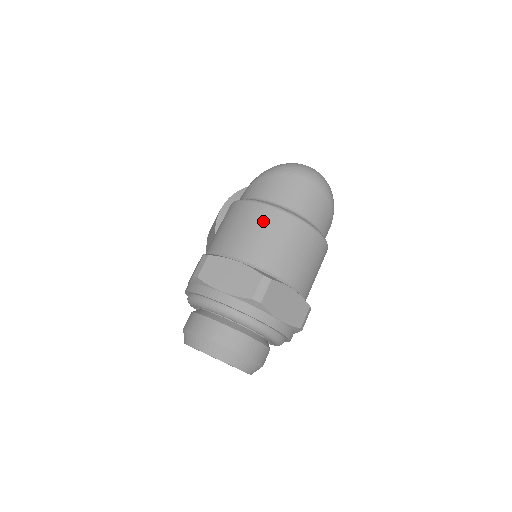
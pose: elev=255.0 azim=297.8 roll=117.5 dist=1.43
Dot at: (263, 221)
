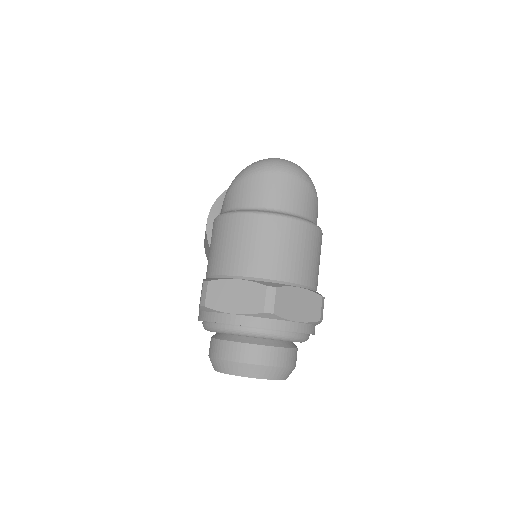
Dot at: (250, 231)
